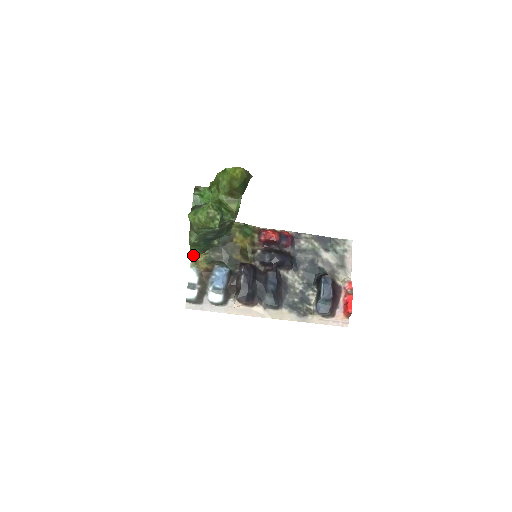
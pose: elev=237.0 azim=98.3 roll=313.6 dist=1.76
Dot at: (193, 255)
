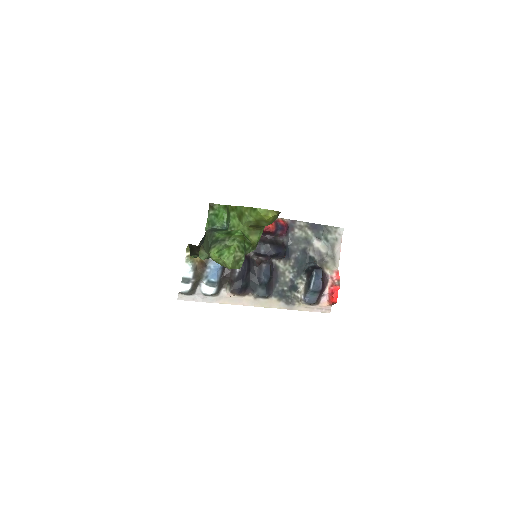
Dot at: (188, 248)
